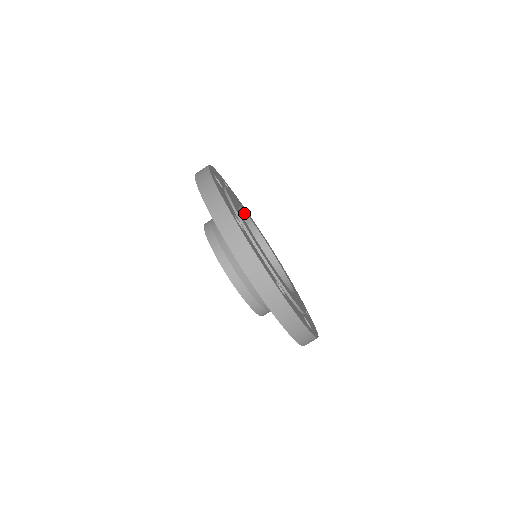
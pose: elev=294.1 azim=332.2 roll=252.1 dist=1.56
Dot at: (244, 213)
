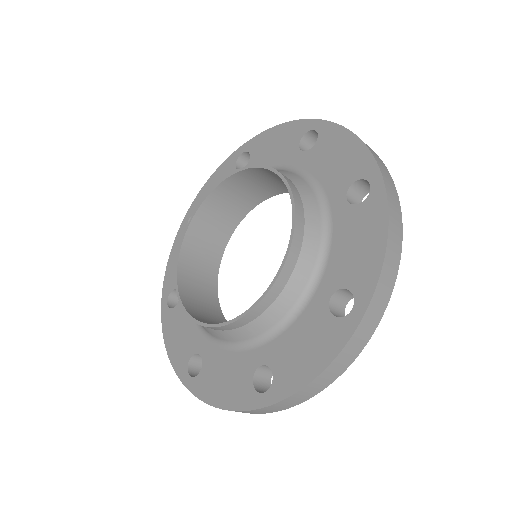
Dot at: (222, 250)
